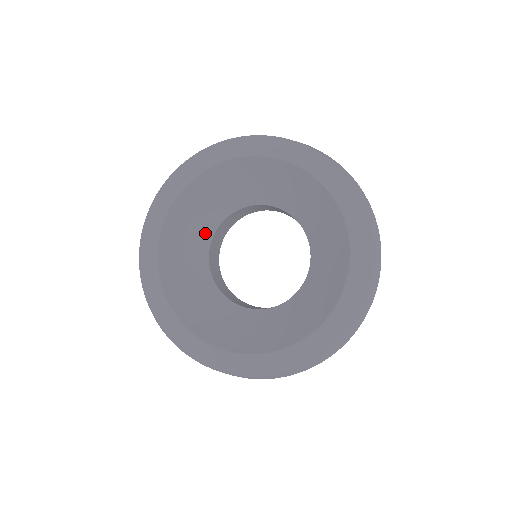
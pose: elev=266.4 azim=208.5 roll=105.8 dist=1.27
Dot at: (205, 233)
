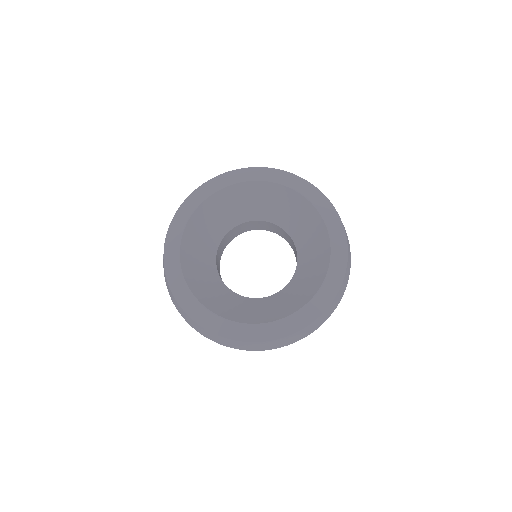
Dot at: (227, 224)
